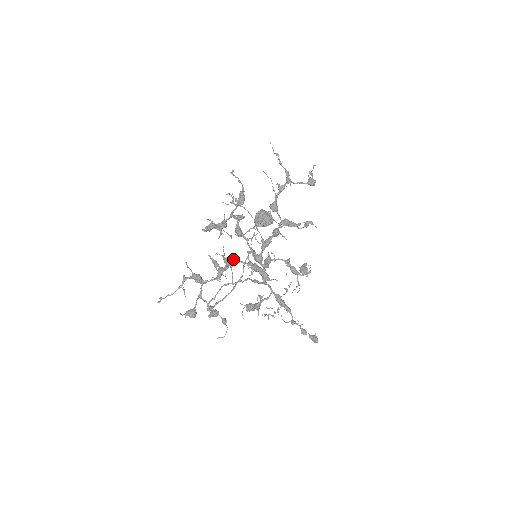
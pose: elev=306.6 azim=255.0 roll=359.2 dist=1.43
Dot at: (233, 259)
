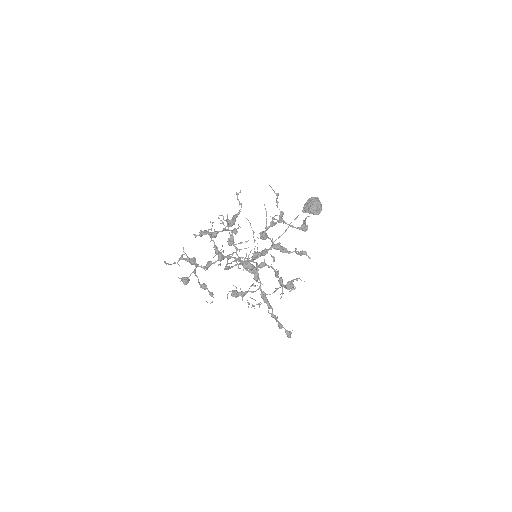
Dot at: occluded
